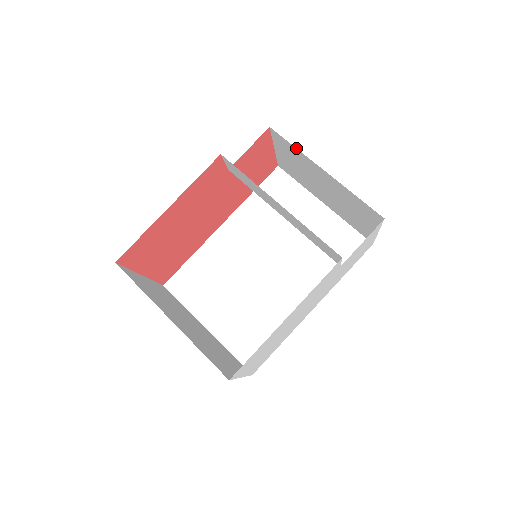
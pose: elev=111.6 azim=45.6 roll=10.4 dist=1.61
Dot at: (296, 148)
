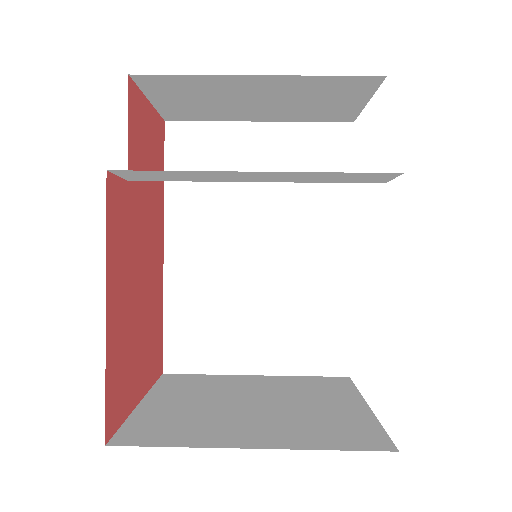
Dot at: (192, 75)
